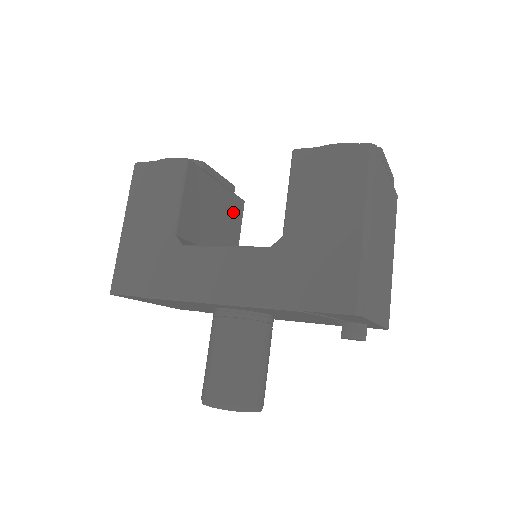
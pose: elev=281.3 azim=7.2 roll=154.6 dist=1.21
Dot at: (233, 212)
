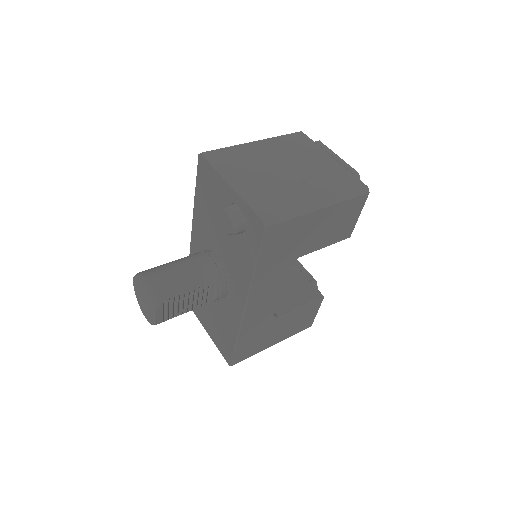
Dot at: (301, 290)
